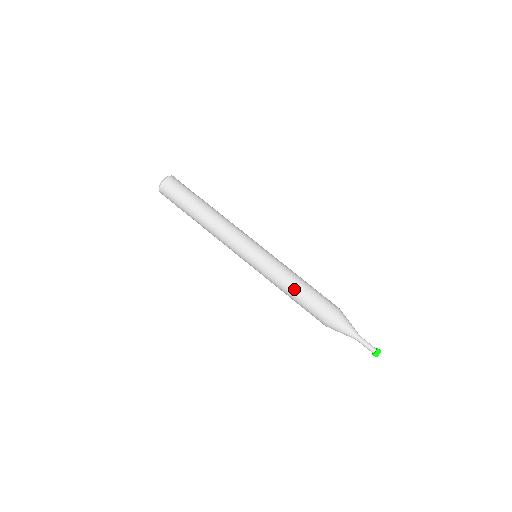
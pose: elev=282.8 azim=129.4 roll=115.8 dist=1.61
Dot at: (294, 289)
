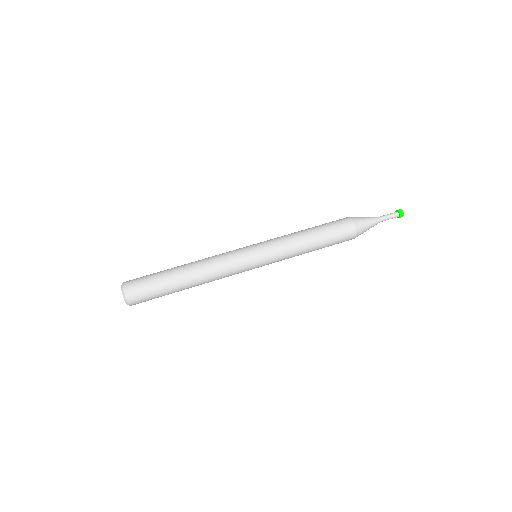
Dot at: (310, 244)
